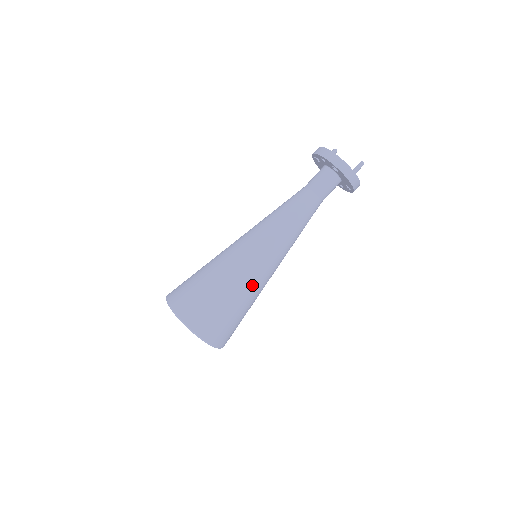
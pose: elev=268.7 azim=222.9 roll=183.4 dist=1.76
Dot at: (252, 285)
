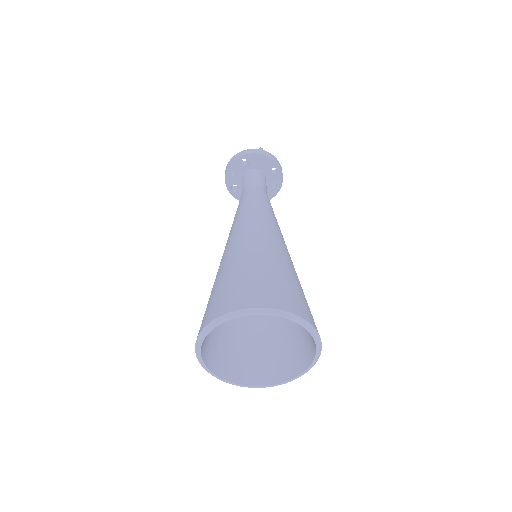
Dot at: (265, 247)
